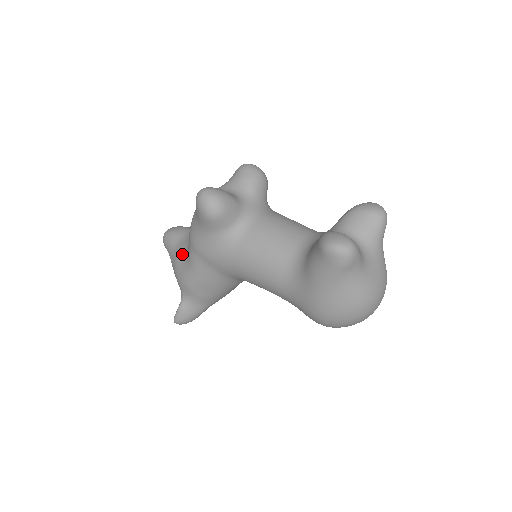
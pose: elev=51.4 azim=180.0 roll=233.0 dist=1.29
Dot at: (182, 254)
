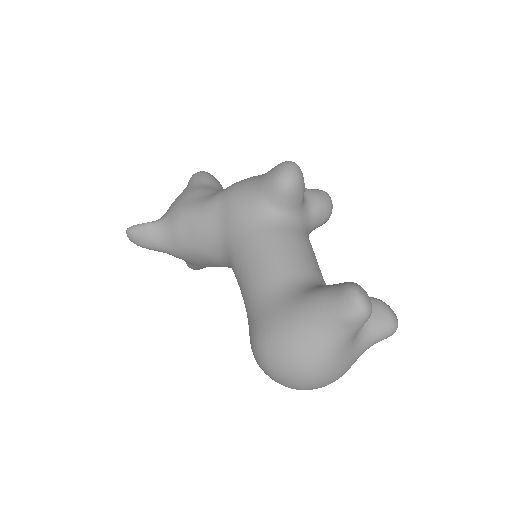
Dot at: (205, 192)
